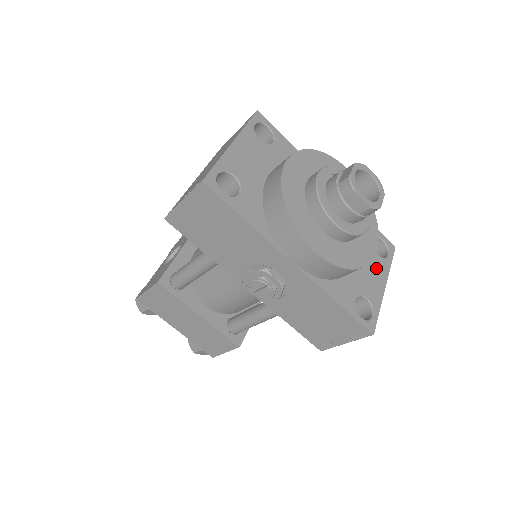
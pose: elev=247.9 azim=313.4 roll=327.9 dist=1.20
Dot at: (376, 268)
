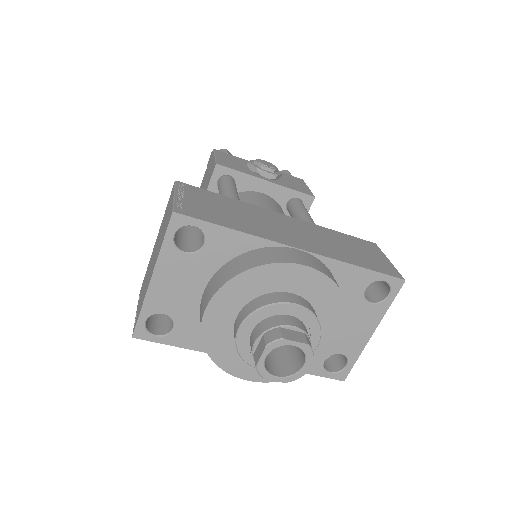
Dot at: (362, 320)
